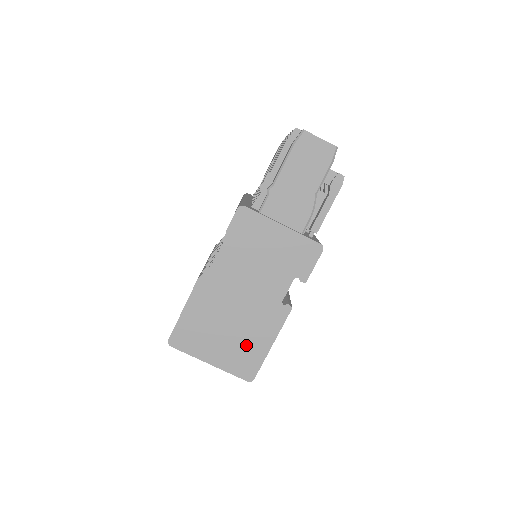
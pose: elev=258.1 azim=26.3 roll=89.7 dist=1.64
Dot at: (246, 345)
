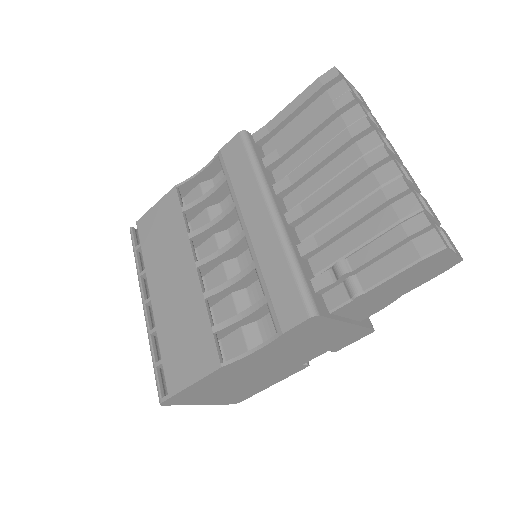
Dot at: (246, 390)
